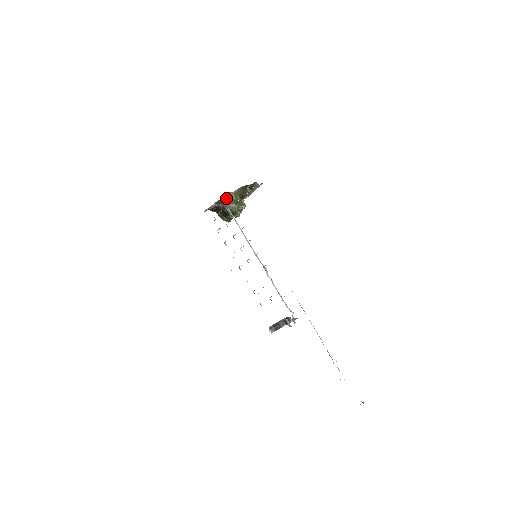
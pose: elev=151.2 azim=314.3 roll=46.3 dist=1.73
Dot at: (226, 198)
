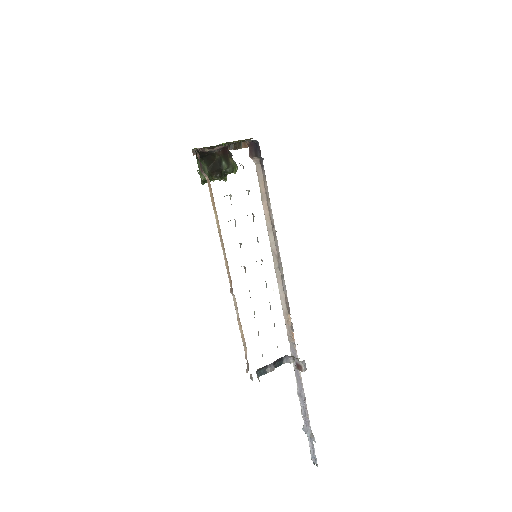
Dot at: (229, 145)
